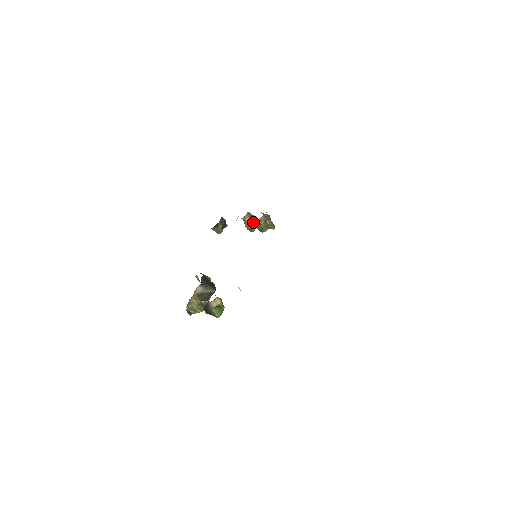
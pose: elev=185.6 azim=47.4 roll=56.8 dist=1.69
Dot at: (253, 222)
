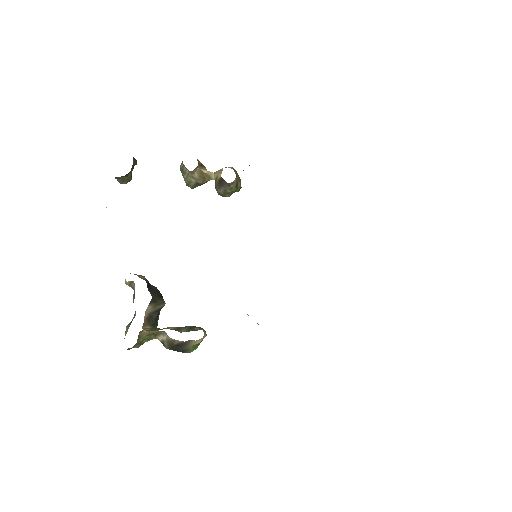
Dot at: (205, 177)
